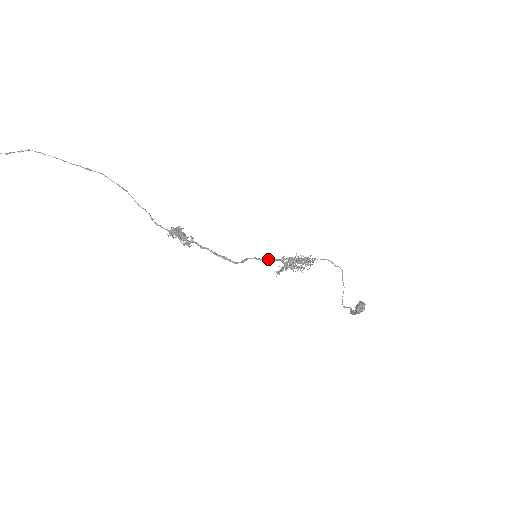
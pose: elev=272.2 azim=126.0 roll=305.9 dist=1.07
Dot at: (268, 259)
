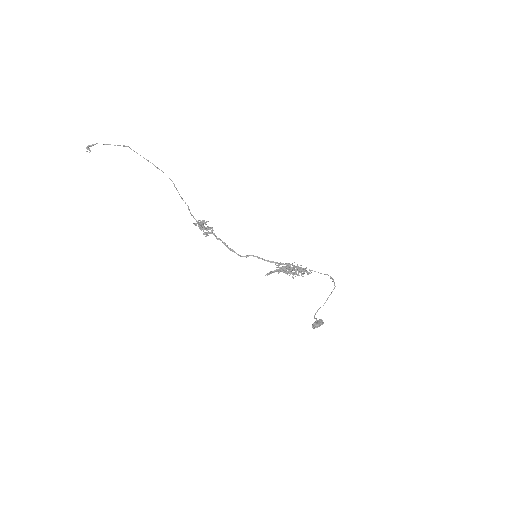
Dot at: (268, 260)
